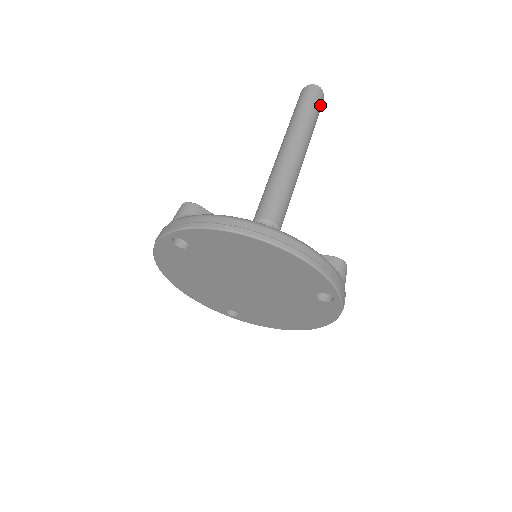
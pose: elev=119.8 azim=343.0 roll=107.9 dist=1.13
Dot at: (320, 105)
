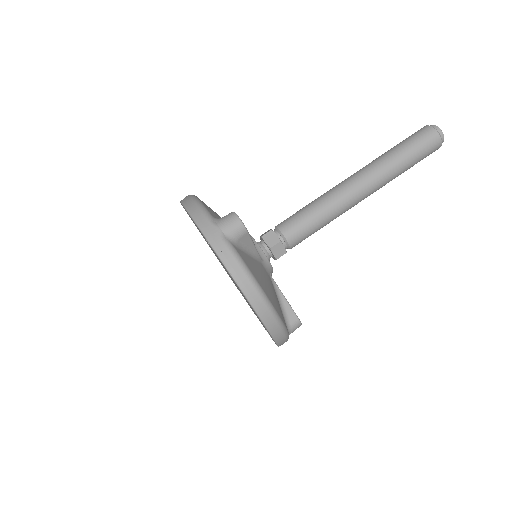
Dot at: (425, 157)
